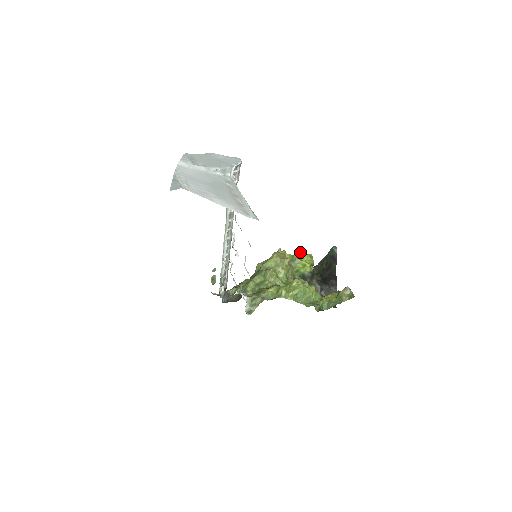
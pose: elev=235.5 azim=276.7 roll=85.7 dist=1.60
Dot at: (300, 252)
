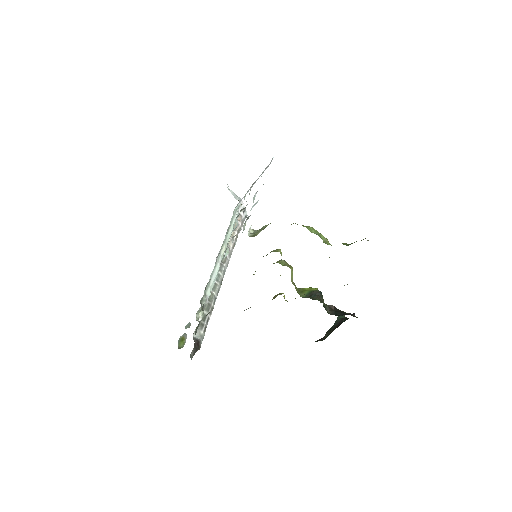
Dot at: occluded
